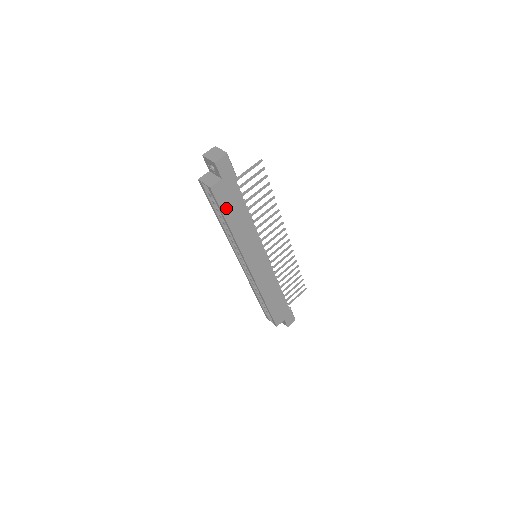
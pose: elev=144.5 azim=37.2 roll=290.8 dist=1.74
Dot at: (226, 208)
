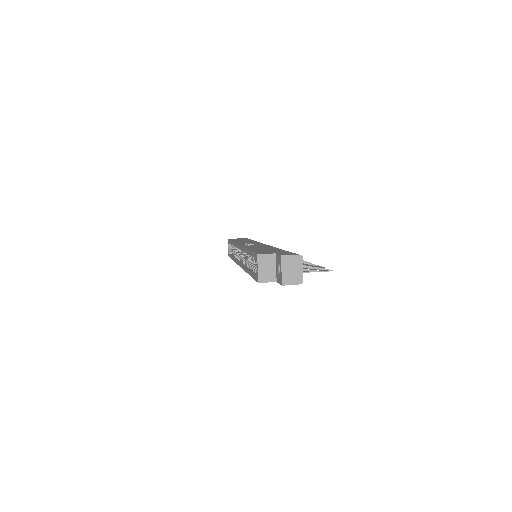
Dot at: occluded
